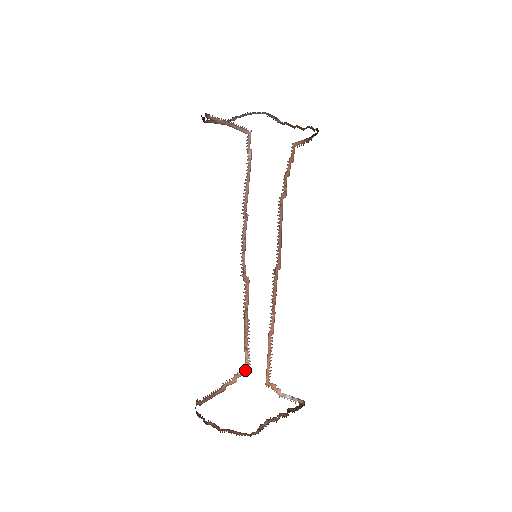
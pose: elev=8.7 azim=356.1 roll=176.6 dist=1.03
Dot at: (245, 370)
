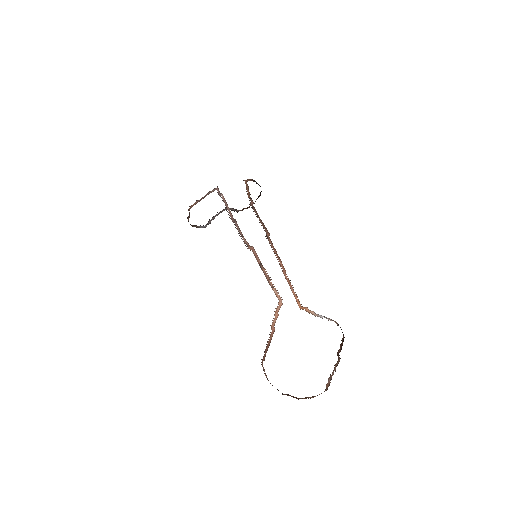
Dot at: (280, 303)
